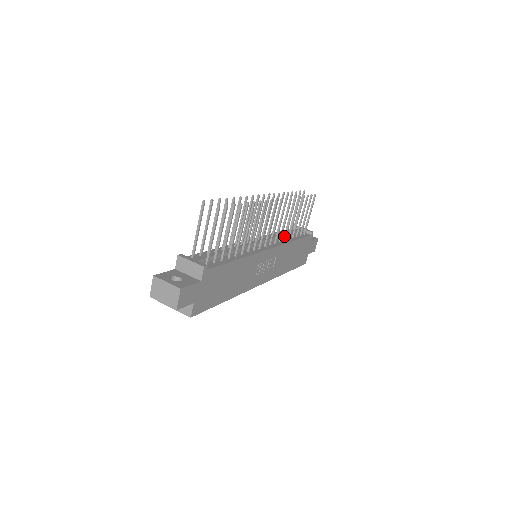
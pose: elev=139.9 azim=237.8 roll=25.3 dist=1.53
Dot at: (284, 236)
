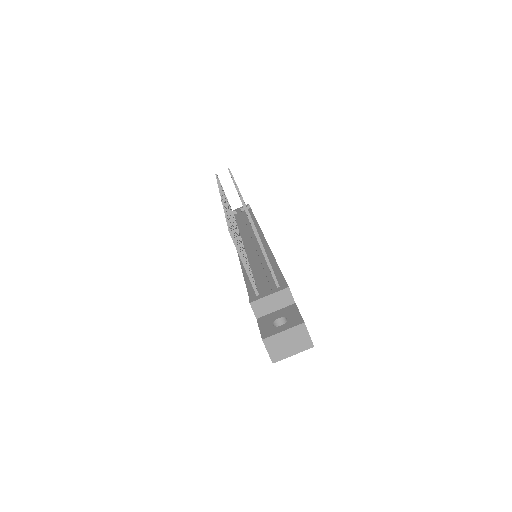
Dot at: occluded
